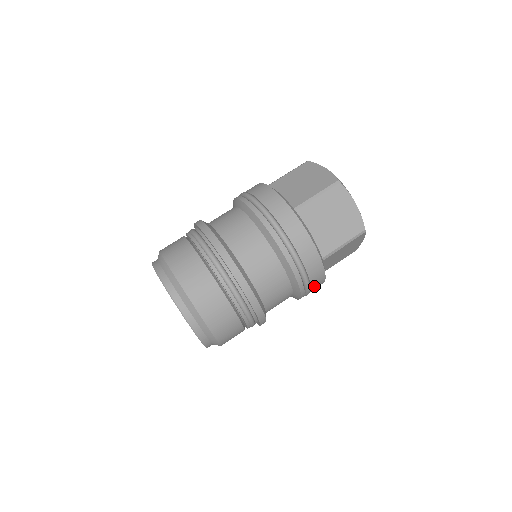
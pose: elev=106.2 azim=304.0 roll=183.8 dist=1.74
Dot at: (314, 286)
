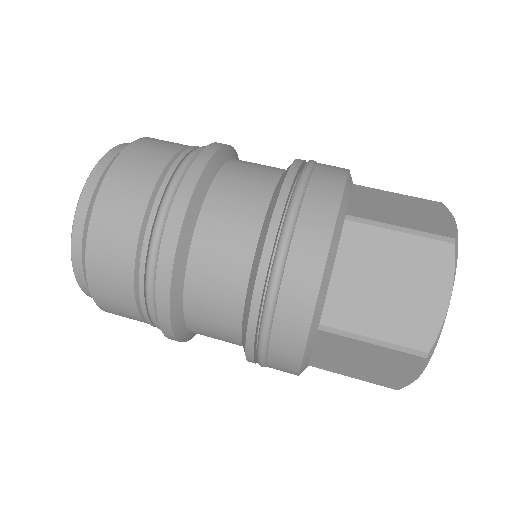
Dot at: (276, 357)
